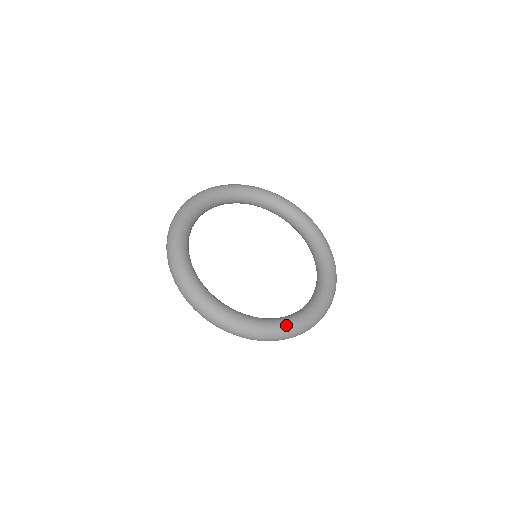
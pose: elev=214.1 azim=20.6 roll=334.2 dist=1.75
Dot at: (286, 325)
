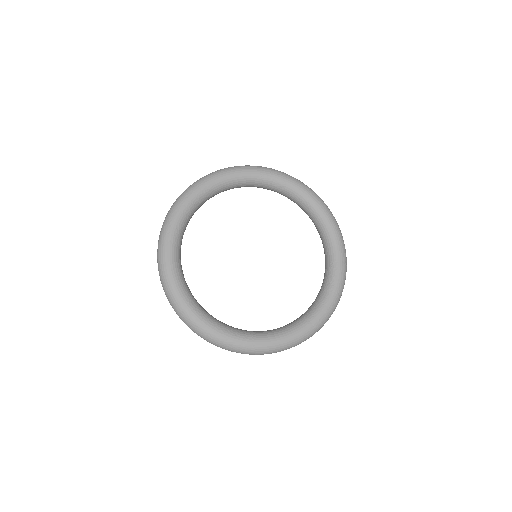
Dot at: (284, 340)
